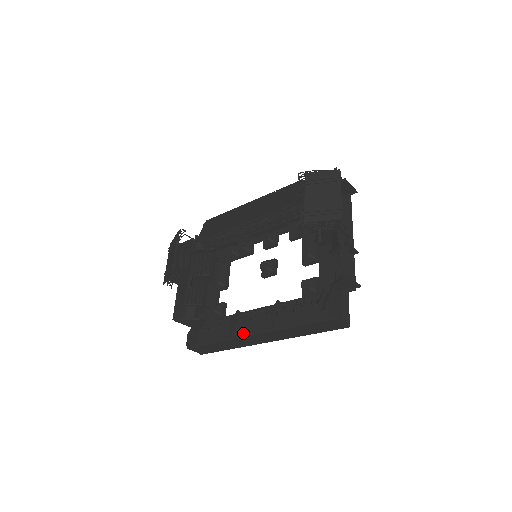
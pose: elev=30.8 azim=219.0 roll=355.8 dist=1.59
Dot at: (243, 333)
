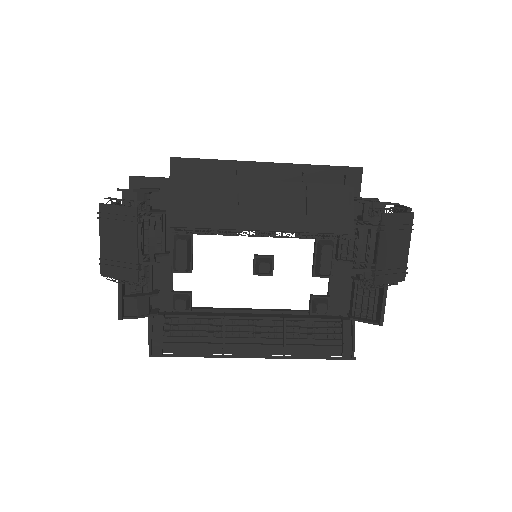
Dot at: (241, 352)
